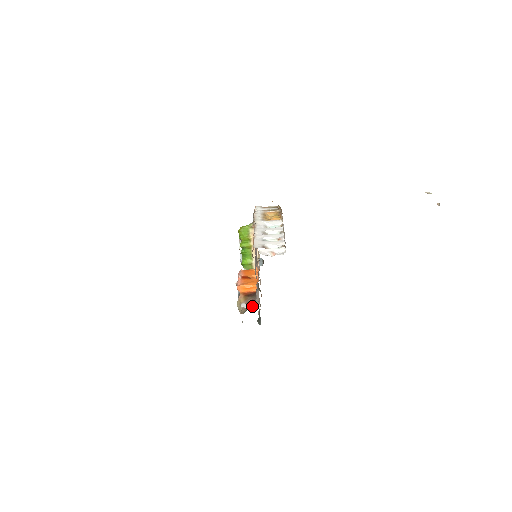
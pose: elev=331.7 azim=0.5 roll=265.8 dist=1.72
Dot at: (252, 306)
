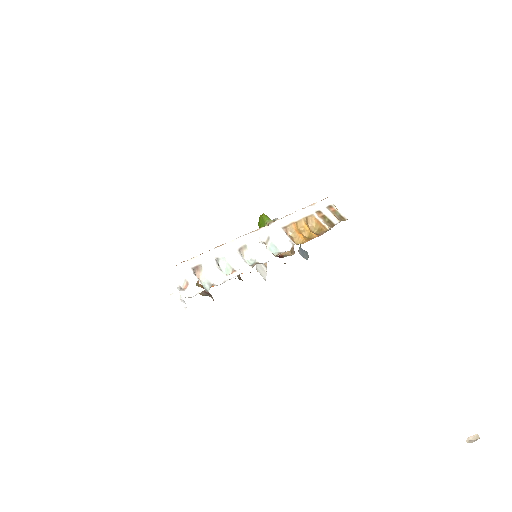
Dot at: (179, 303)
